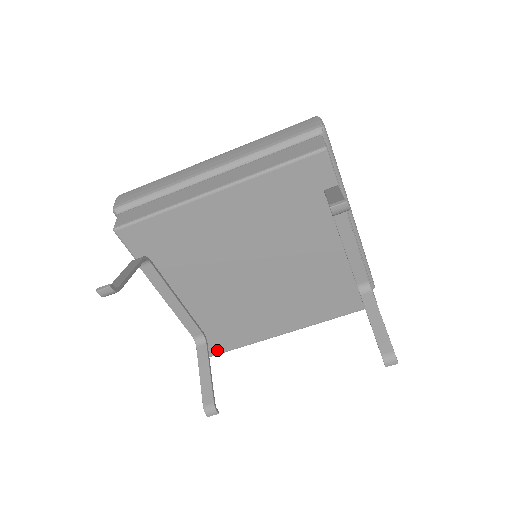
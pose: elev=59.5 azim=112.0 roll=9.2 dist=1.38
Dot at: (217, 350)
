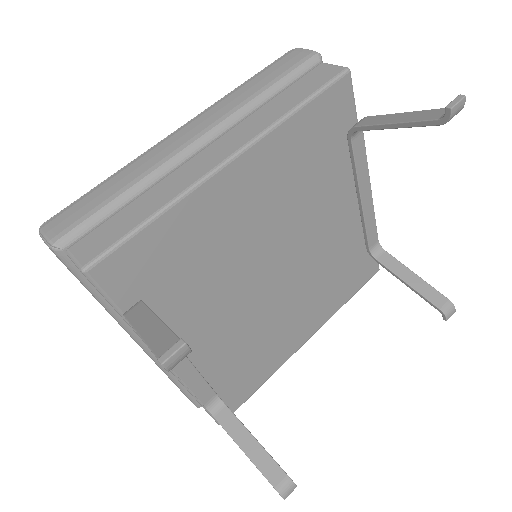
Dot at: occluded
